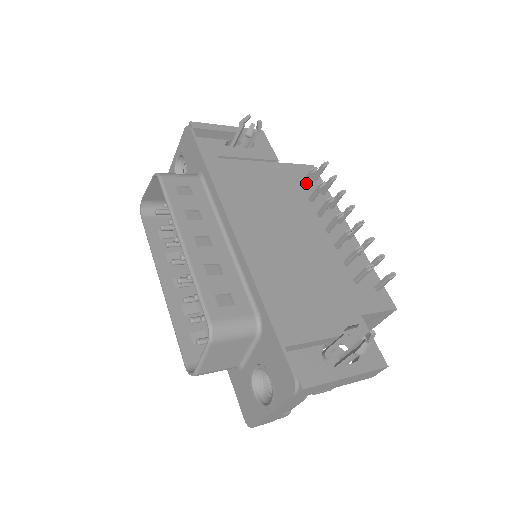
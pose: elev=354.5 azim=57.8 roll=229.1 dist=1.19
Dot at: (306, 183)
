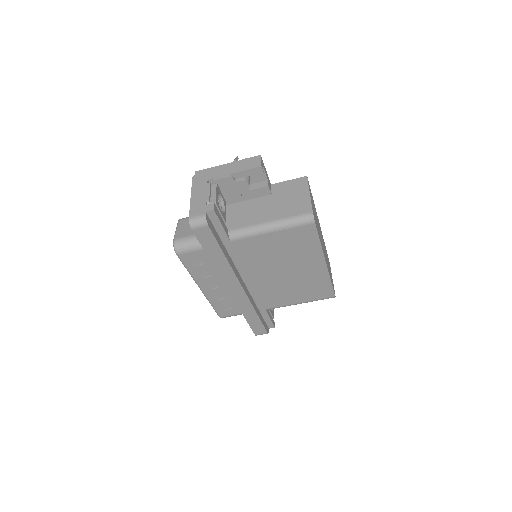
Dot at: occluded
